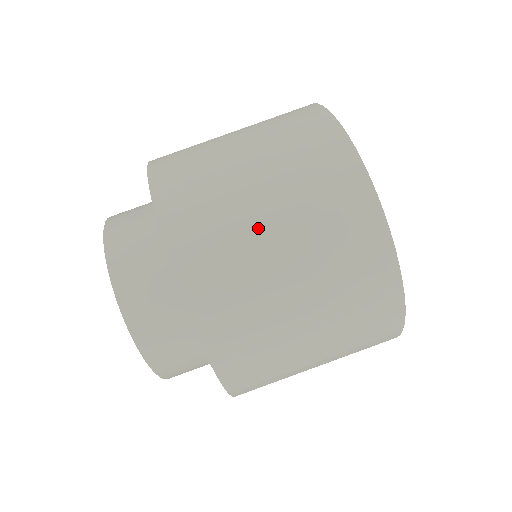
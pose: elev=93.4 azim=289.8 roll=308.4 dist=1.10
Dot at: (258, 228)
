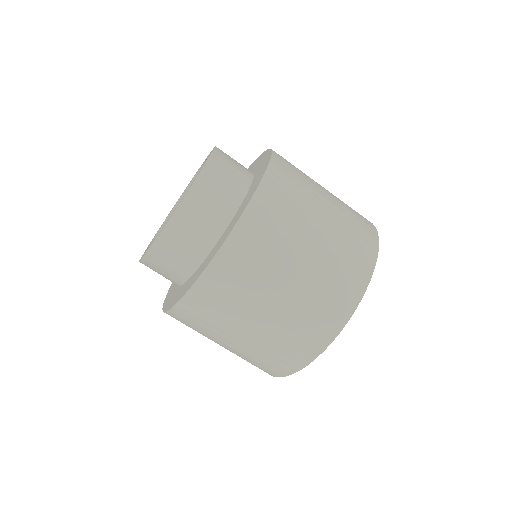
Dot at: (232, 333)
